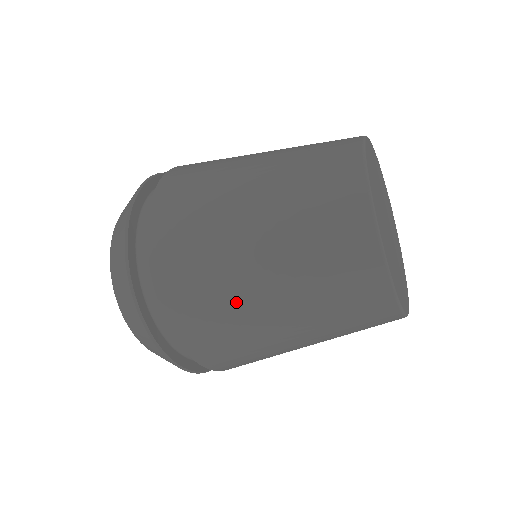
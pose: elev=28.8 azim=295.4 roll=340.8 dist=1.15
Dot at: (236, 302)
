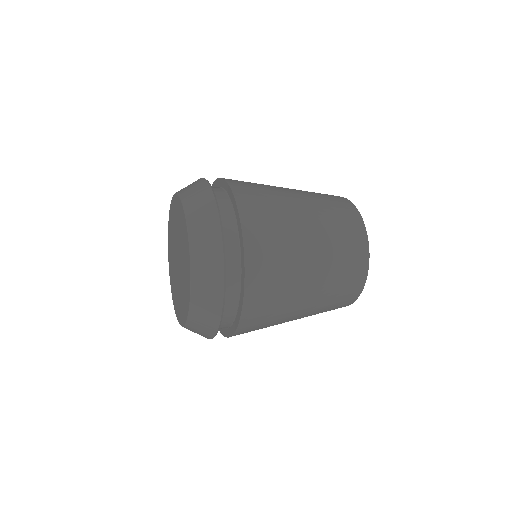
Dot at: occluded
